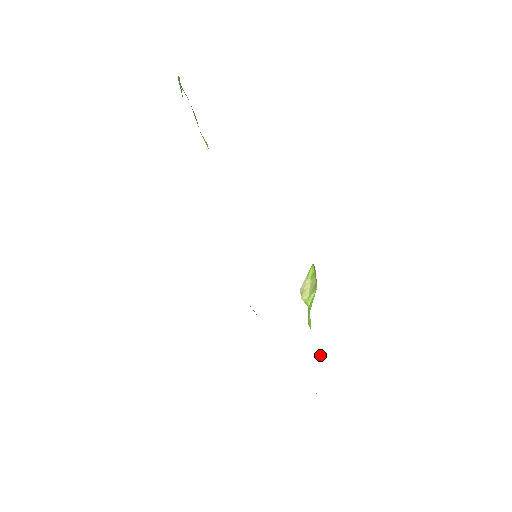
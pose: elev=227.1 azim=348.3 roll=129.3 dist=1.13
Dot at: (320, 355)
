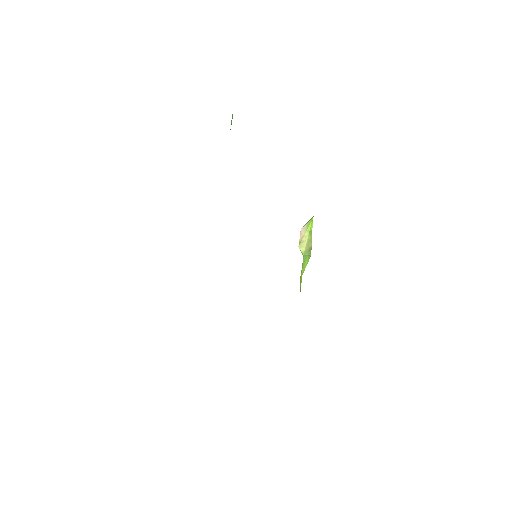
Dot at: occluded
